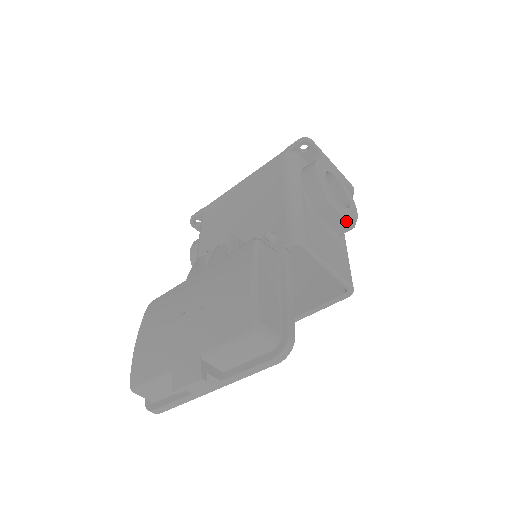
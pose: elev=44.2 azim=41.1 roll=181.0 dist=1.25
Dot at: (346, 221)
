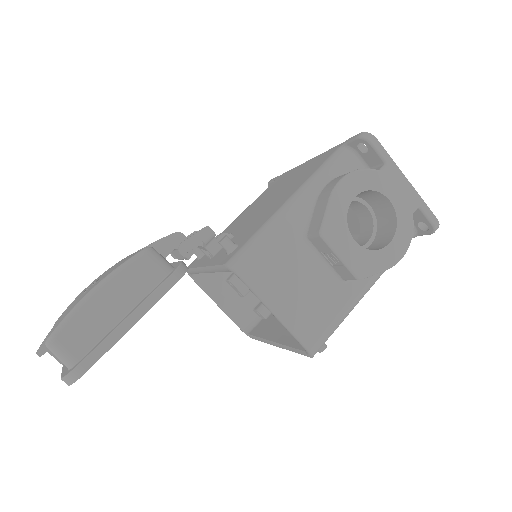
Dot at: (346, 267)
